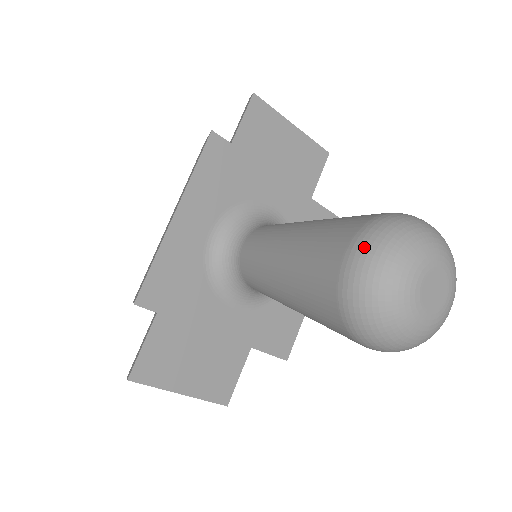
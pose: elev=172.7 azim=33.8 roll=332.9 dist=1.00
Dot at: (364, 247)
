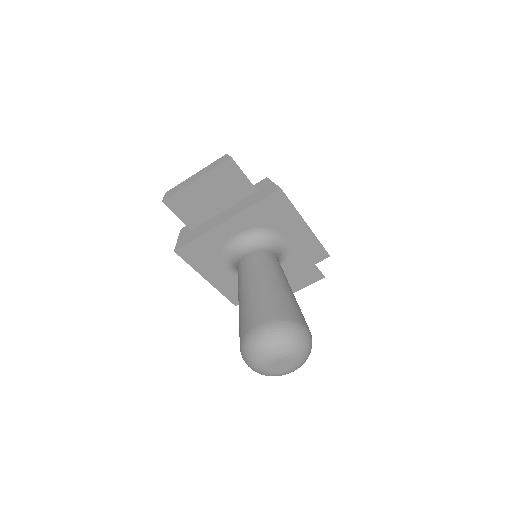
Dot at: occluded
